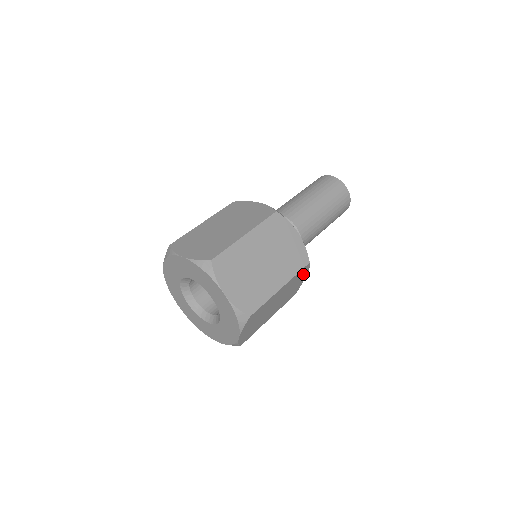
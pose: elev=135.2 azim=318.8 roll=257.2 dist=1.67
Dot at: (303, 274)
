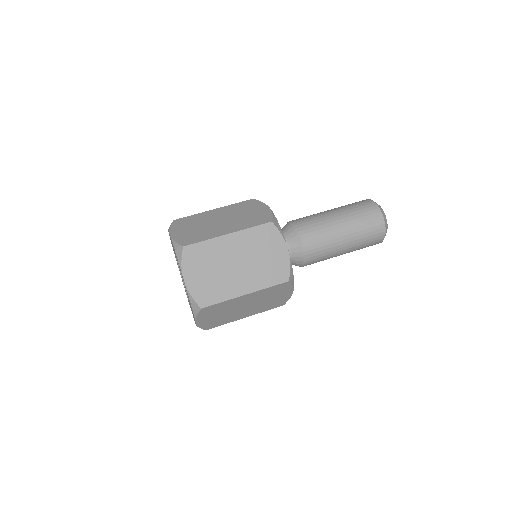
Dot at: (284, 289)
